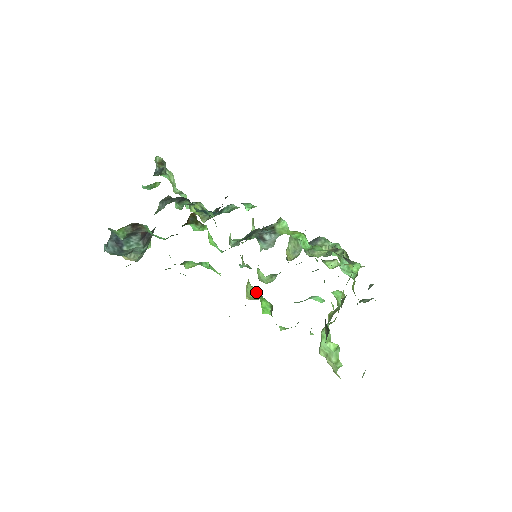
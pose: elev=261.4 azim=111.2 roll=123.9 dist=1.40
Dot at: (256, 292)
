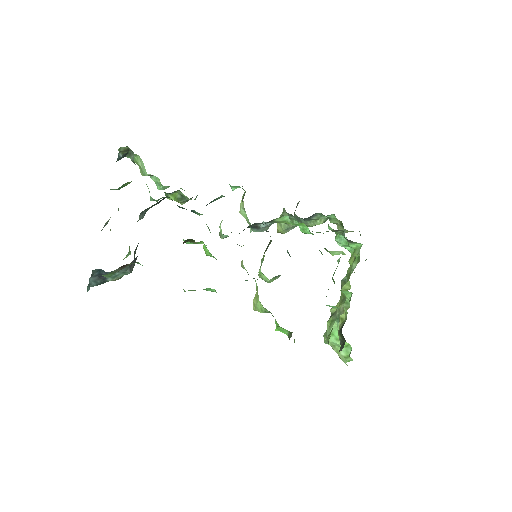
Dot at: (269, 312)
